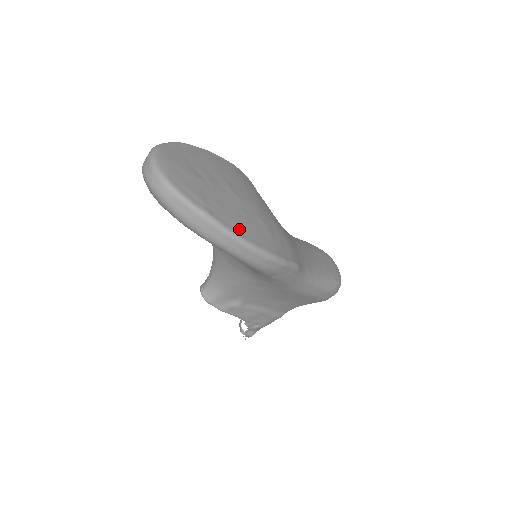
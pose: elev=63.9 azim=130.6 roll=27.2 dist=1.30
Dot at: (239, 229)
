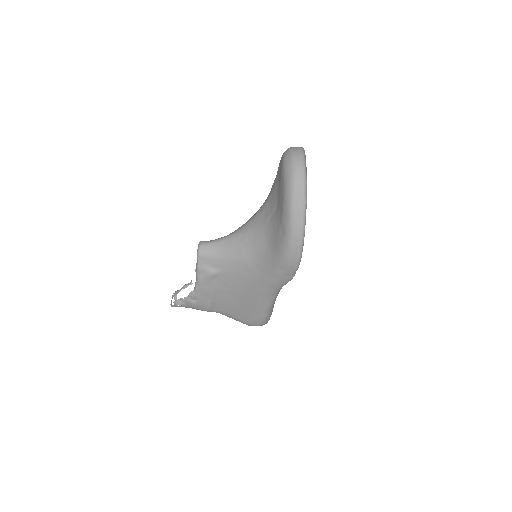
Dot at: occluded
